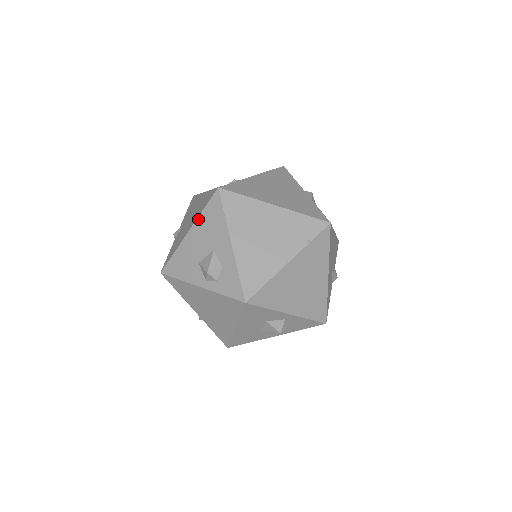
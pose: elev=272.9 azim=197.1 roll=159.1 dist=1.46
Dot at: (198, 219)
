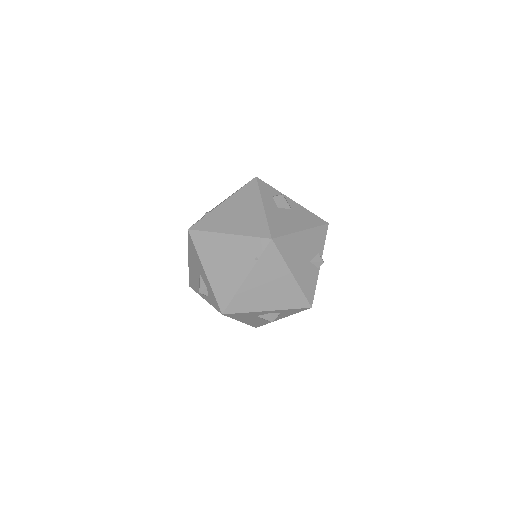
Dot at: (188, 251)
